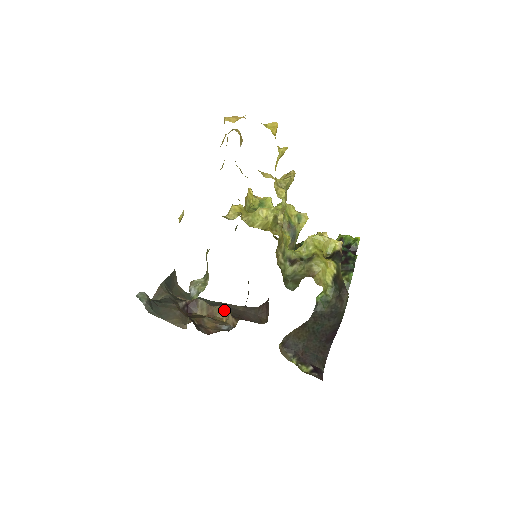
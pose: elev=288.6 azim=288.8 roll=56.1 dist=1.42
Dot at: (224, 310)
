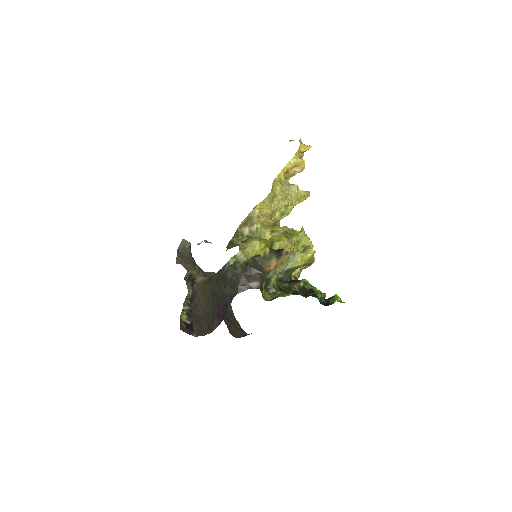
Dot at: occluded
